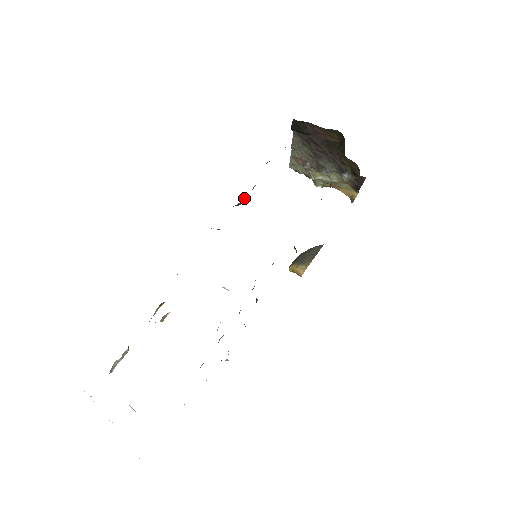
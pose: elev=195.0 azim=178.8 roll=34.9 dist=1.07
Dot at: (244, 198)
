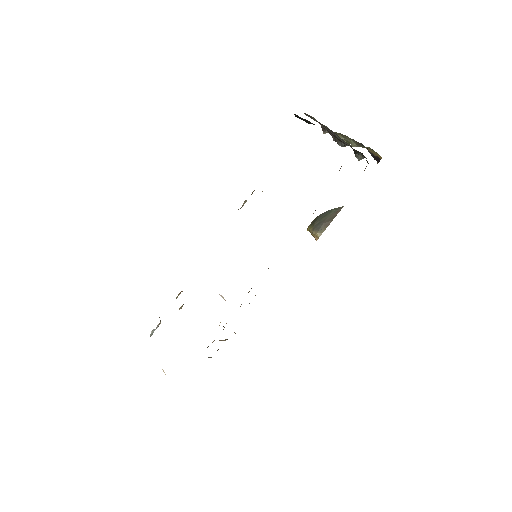
Dot at: (244, 202)
